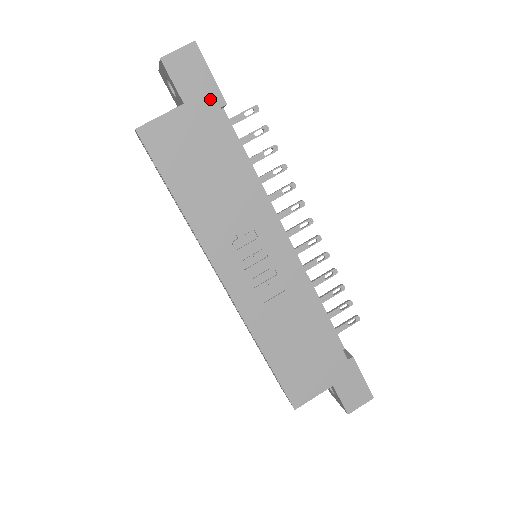
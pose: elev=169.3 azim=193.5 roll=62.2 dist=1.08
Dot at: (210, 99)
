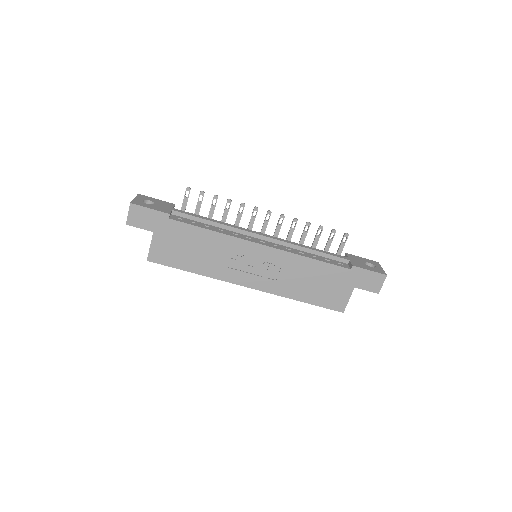
Dot at: (161, 219)
